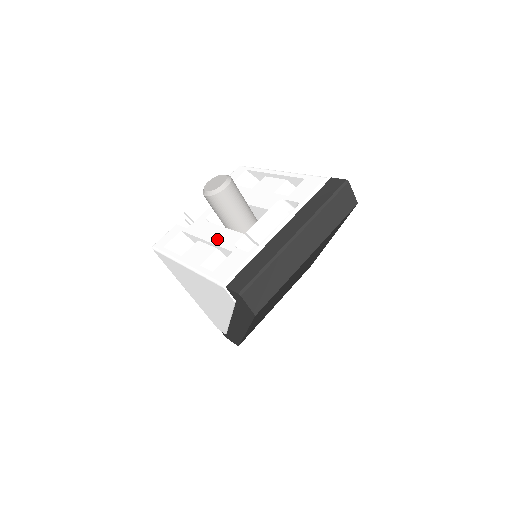
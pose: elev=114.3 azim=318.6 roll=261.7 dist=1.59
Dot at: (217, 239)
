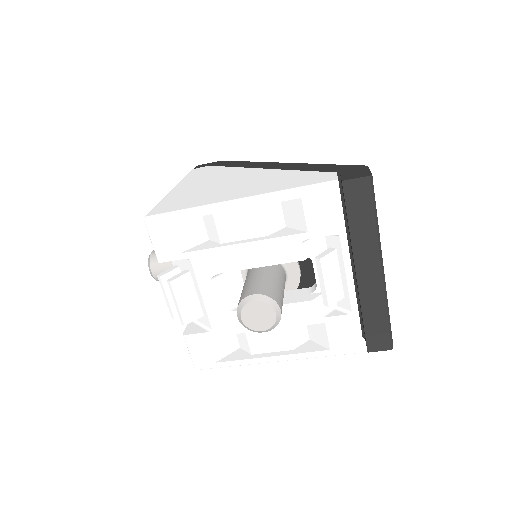
Dot at: (282, 322)
